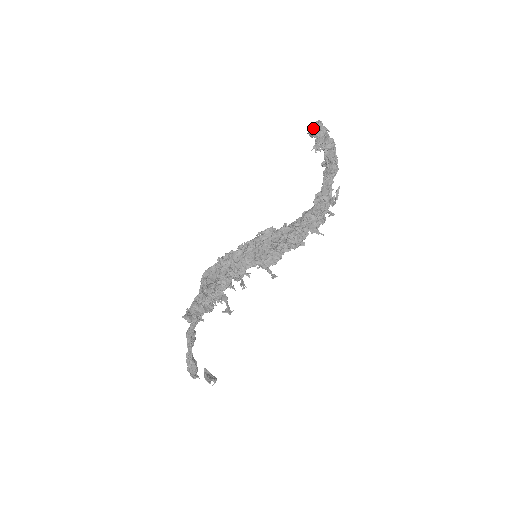
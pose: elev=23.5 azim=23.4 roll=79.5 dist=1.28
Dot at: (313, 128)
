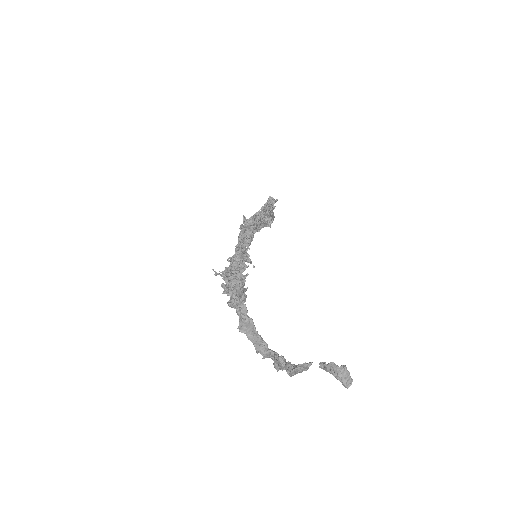
Dot at: occluded
